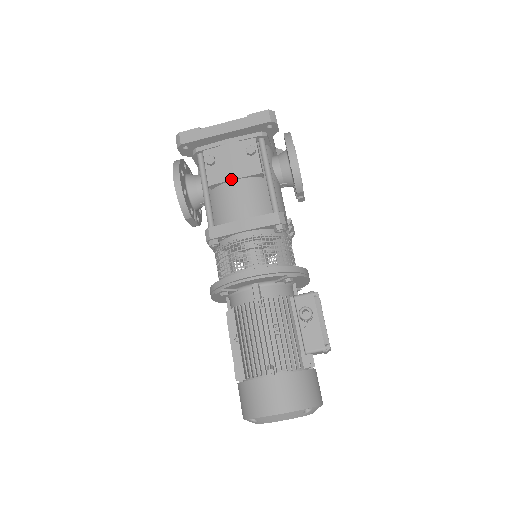
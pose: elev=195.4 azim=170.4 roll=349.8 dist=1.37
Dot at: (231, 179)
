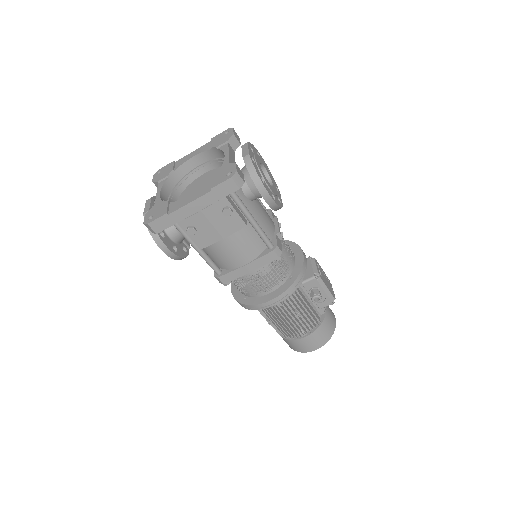
Dot at: (220, 240)
